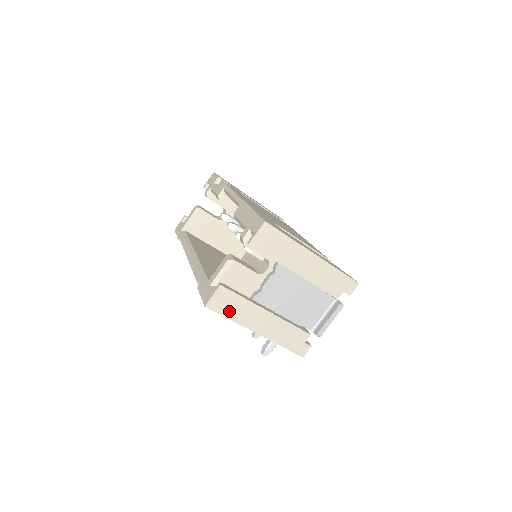
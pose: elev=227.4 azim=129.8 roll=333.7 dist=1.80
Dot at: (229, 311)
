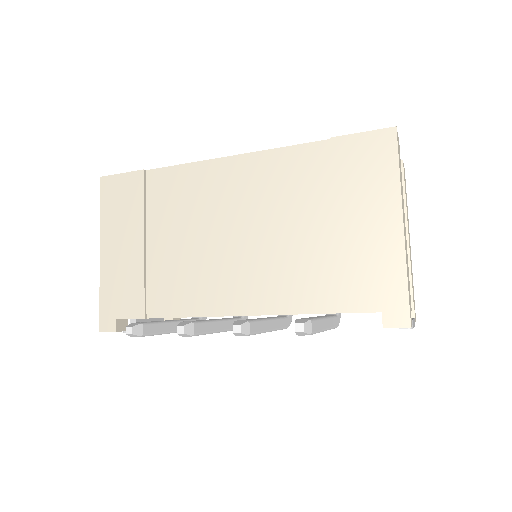
Dot at: (399, 165)
